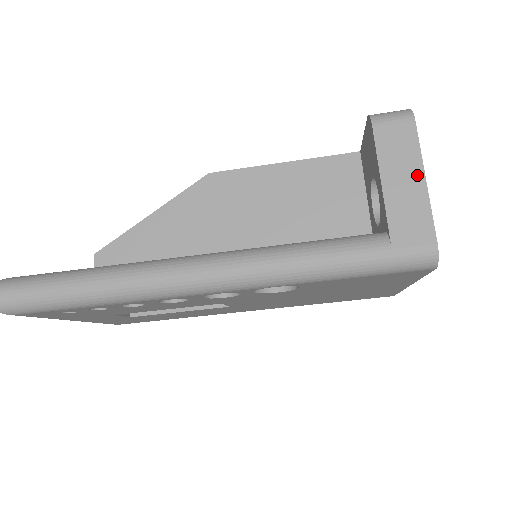
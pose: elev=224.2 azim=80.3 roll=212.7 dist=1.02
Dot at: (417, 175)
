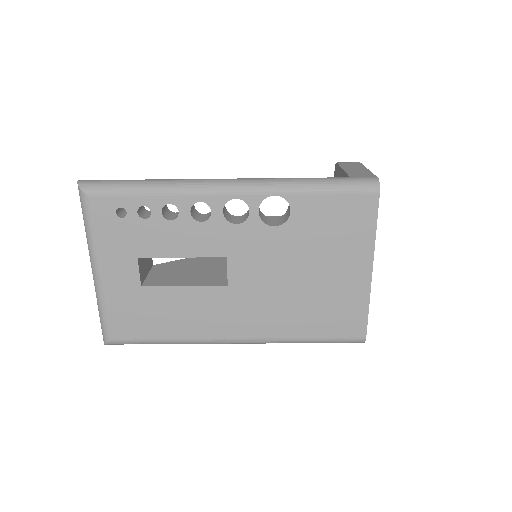
Dot at: (363, 168)
